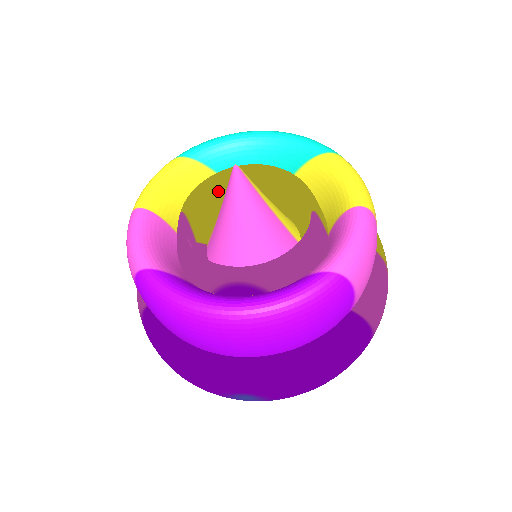
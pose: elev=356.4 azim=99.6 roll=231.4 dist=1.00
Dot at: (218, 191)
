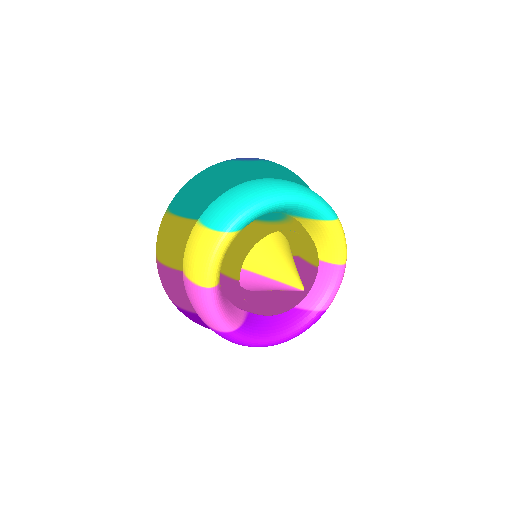
Dot at: occluded
